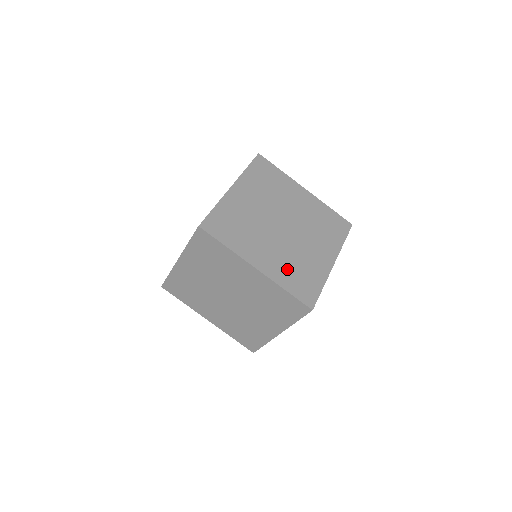
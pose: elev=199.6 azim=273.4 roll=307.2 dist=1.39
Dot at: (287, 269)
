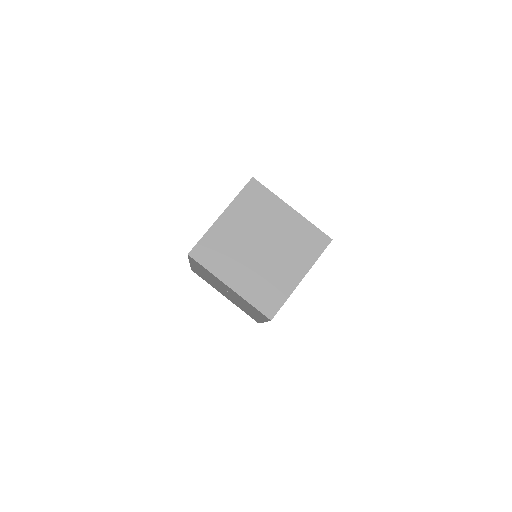
Dot at: (256, 286)
